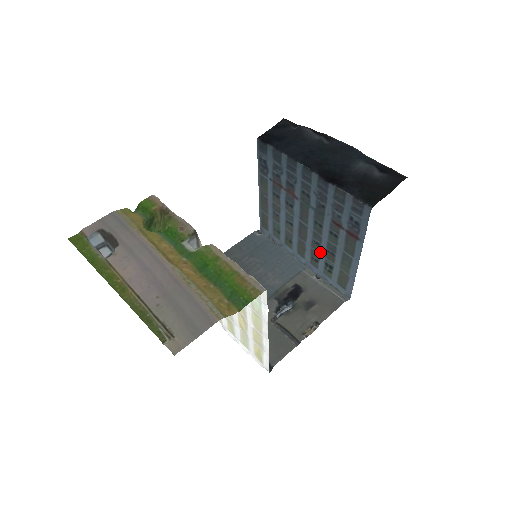
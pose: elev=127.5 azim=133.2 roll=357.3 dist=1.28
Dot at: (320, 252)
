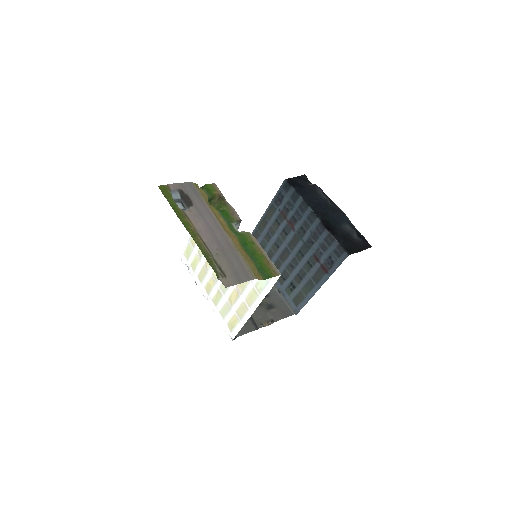
Dot at: (291, 273)
